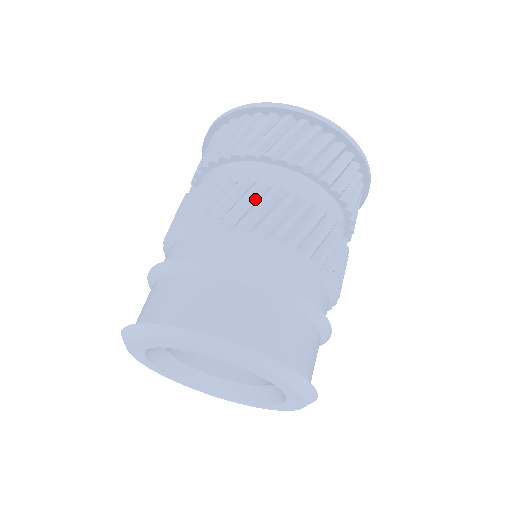
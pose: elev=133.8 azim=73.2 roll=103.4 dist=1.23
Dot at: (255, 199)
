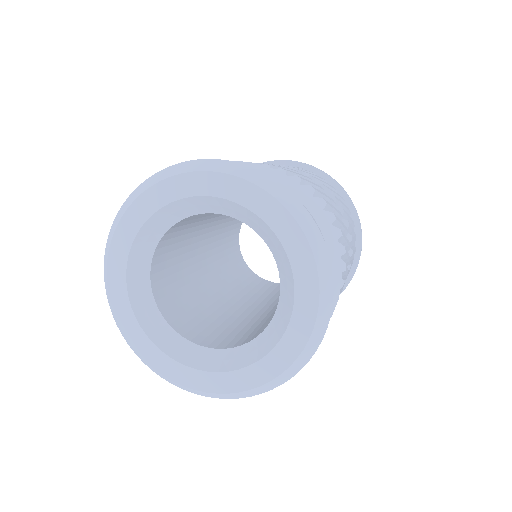
Dot at: occluded
